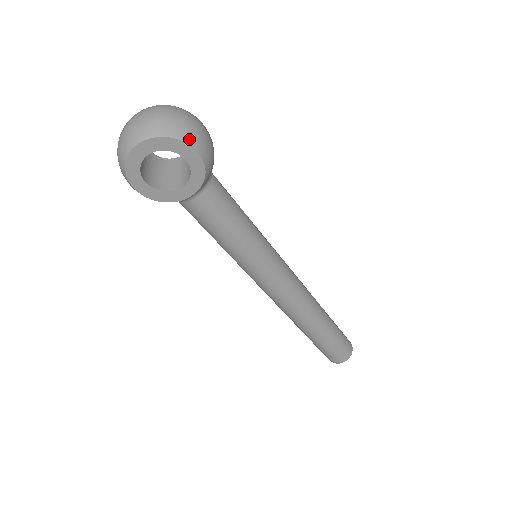
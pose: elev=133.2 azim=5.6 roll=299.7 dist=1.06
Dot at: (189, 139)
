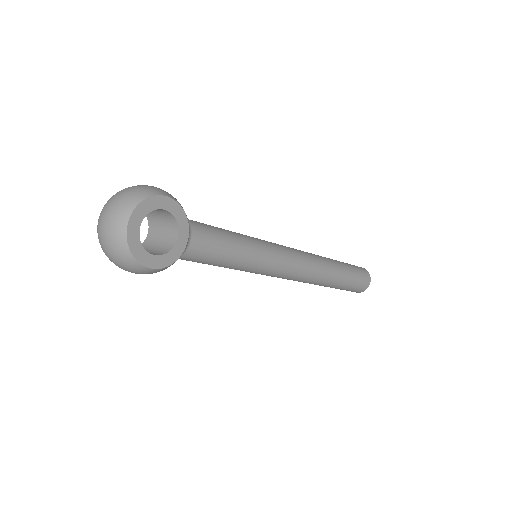
Dot at: (153, 193)
